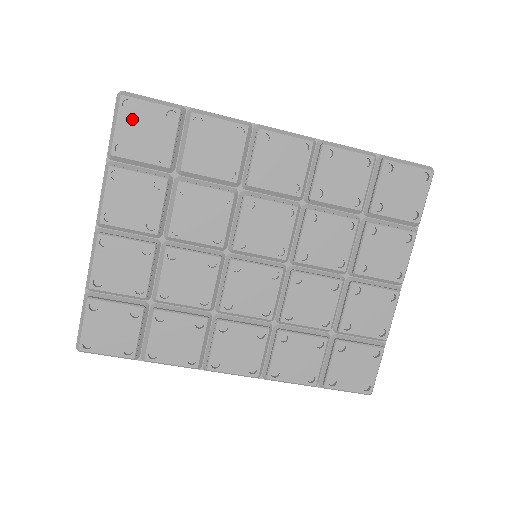
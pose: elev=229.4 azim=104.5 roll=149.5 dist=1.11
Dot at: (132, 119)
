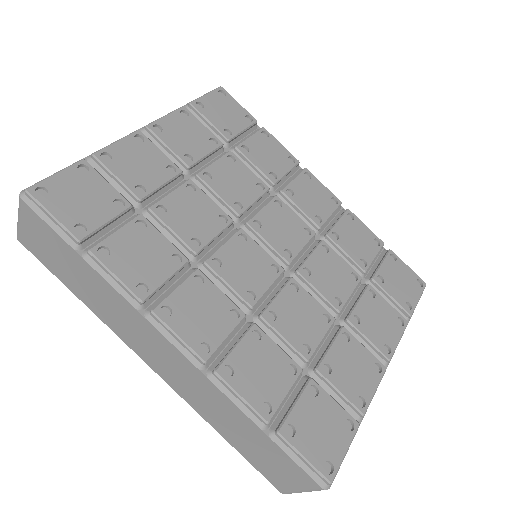
Dot at: (220, 100)
